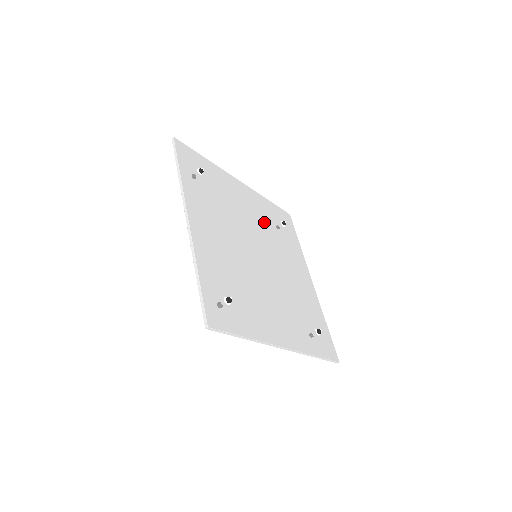
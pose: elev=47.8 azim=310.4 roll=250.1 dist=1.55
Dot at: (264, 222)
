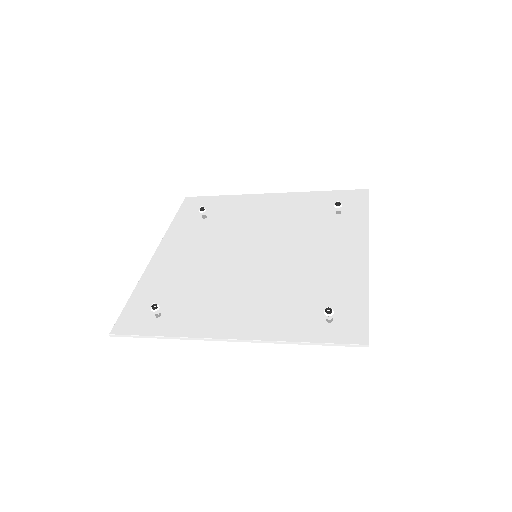
Dot at: (292, 217)
